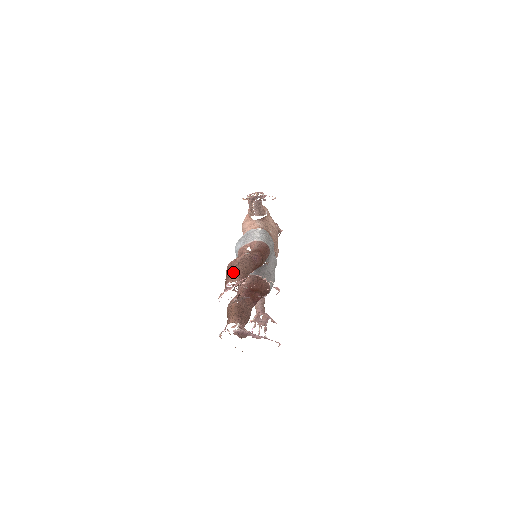
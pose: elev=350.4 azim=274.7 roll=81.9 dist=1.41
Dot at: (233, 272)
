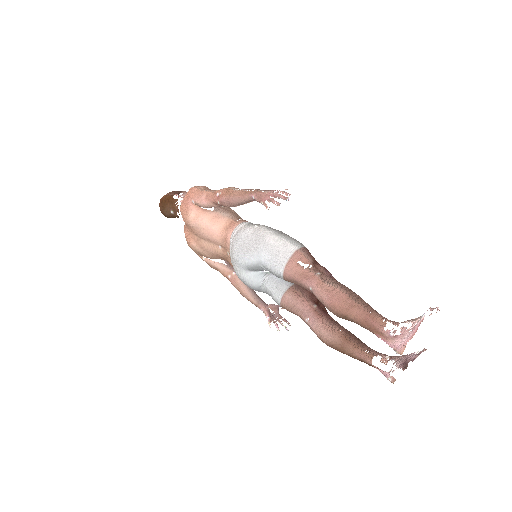
Dot at: (368, 312)
